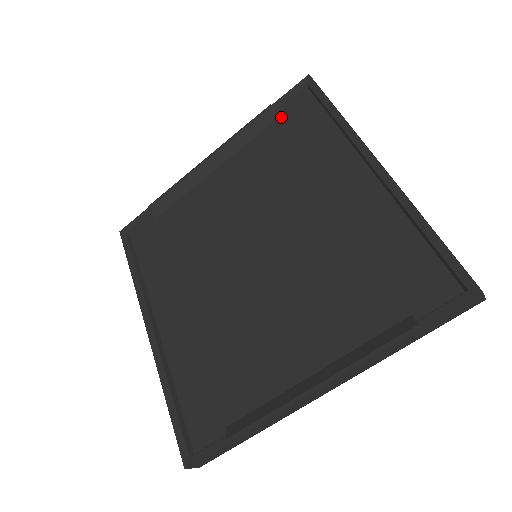
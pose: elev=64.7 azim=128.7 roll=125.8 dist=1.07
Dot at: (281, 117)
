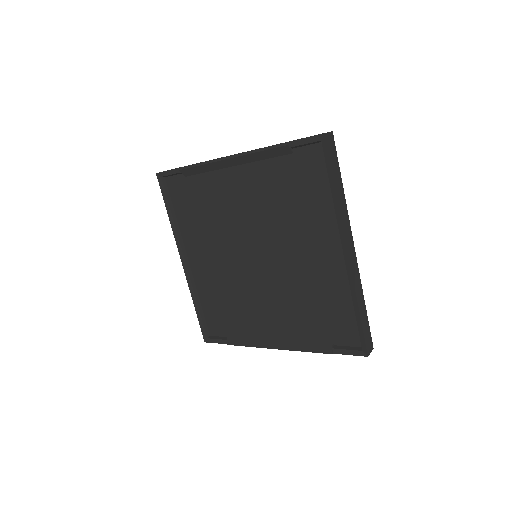
Dot at: (294, 155)
